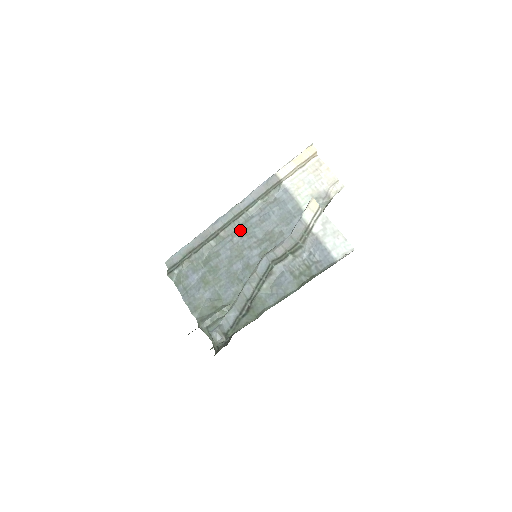
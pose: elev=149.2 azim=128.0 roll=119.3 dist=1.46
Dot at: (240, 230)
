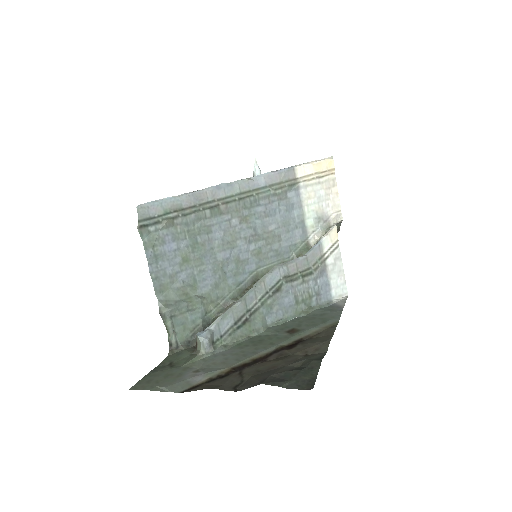
Dot at: (242, 213)
